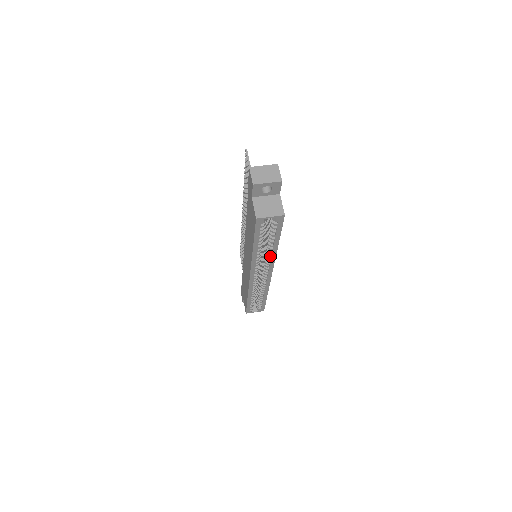
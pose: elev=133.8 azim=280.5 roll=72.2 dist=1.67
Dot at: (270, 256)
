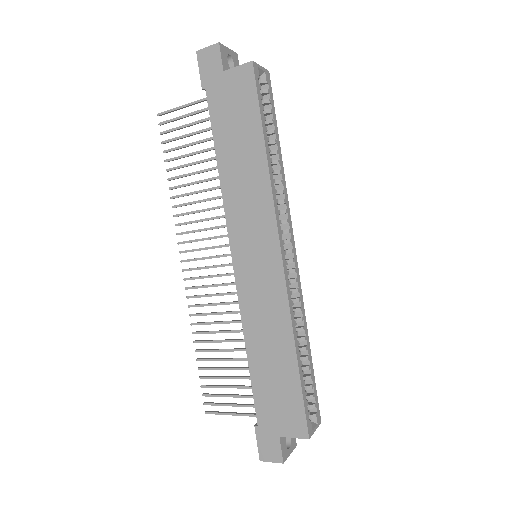
Dot at: (281, 190)
